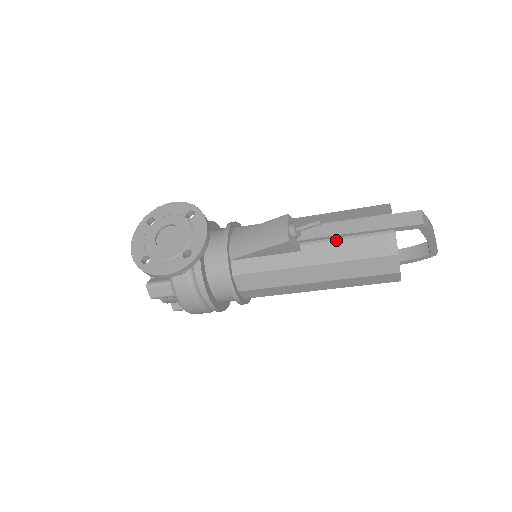
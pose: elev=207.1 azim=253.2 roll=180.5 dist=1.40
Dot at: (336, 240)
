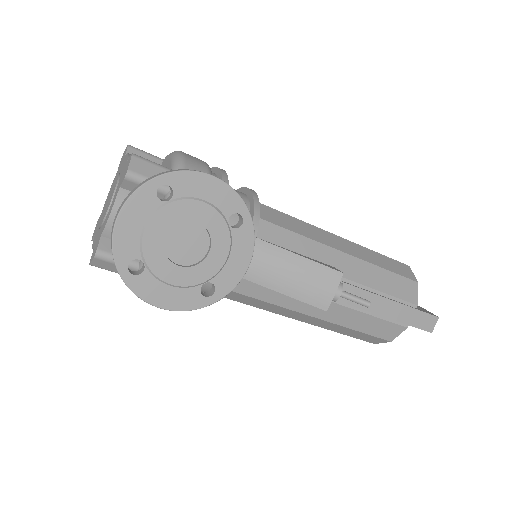
Dot at: (359, 311)
